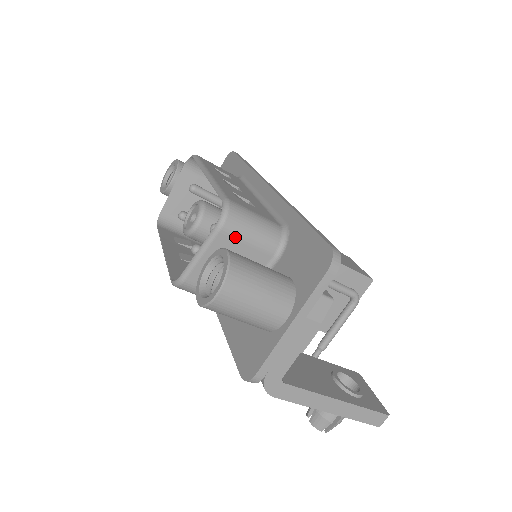
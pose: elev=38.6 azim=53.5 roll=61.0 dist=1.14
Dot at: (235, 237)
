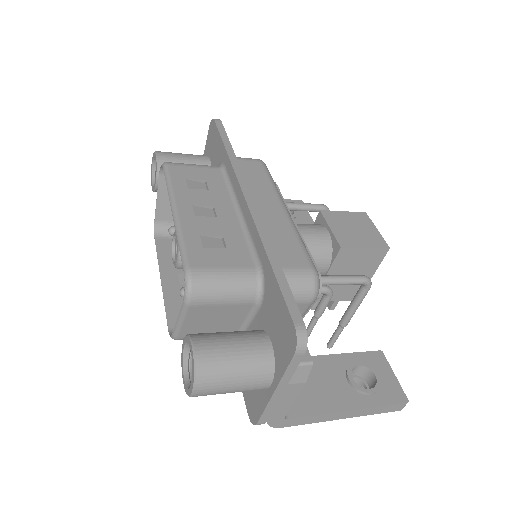
Dot at: (207, 305)
